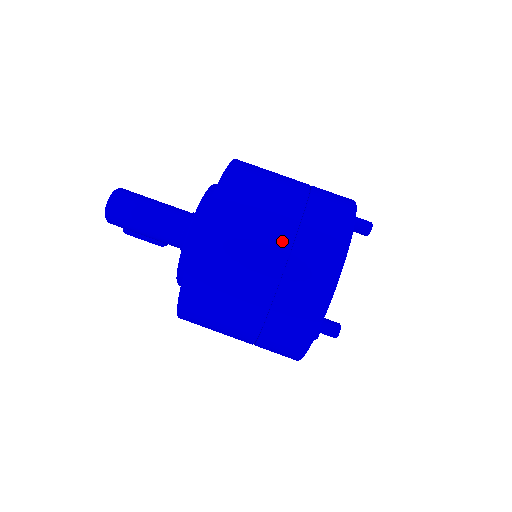
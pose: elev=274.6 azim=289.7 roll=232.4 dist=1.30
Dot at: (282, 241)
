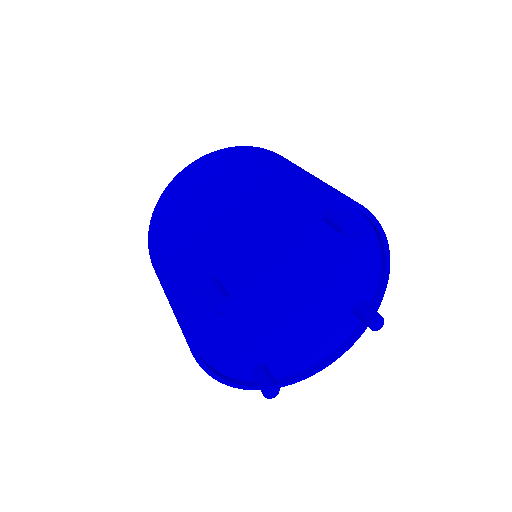
Dot at: (230, 182)
